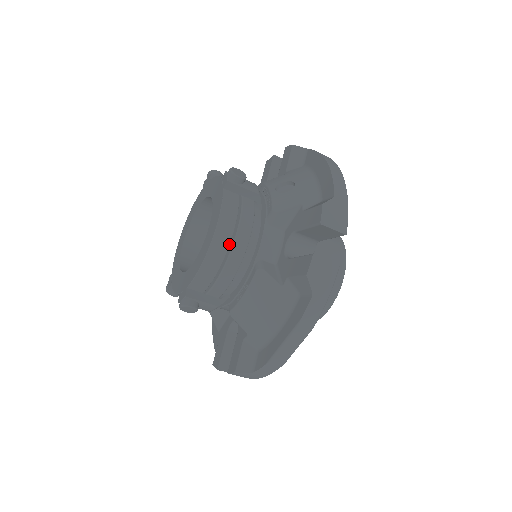
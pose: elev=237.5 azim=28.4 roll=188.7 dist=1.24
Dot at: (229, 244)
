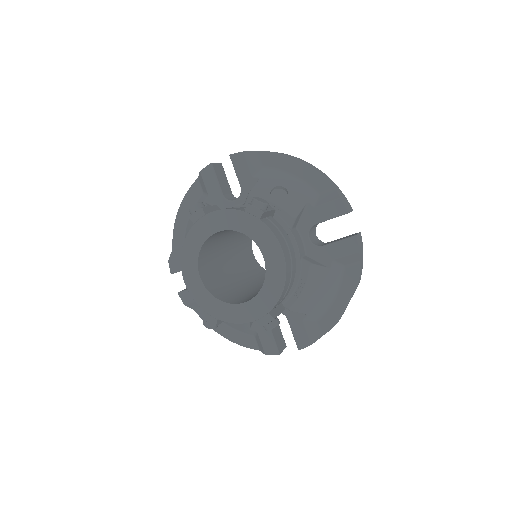
Dot at: (290, 261)
